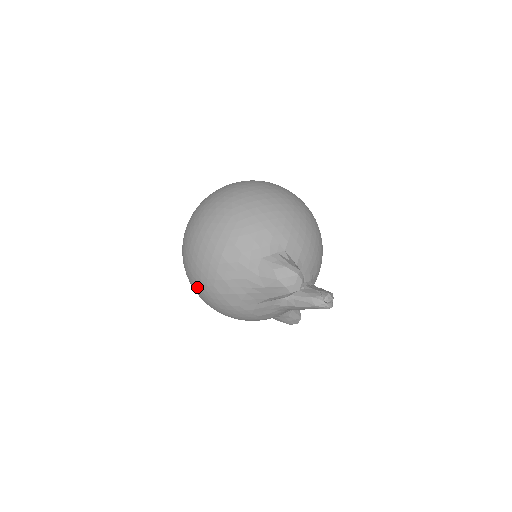
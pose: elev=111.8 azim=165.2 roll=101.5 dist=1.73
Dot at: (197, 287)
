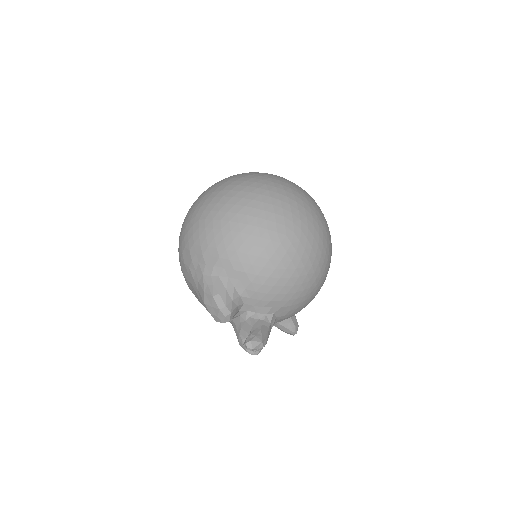
Dot at: occluded
